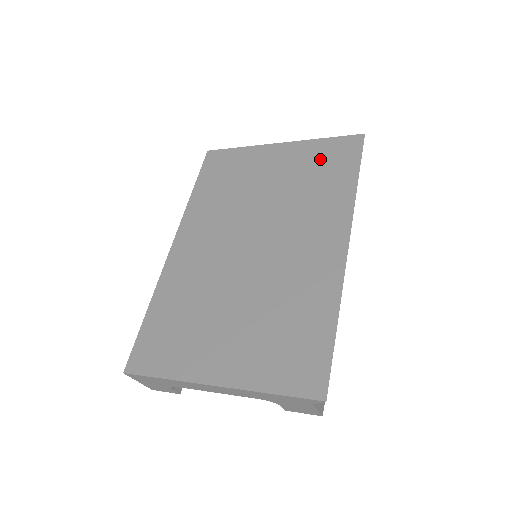
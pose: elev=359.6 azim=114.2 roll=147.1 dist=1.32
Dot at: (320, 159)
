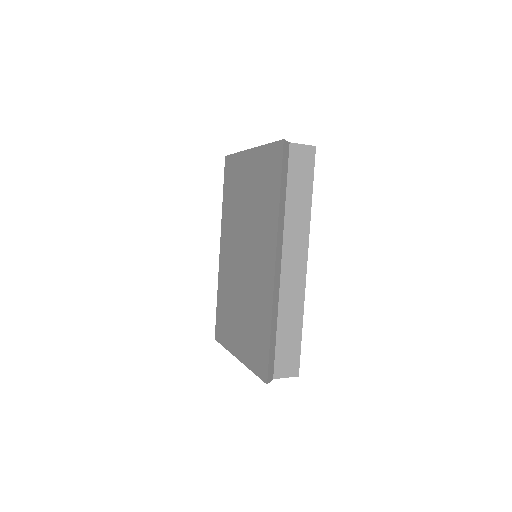
Dot at: (265, 171)
